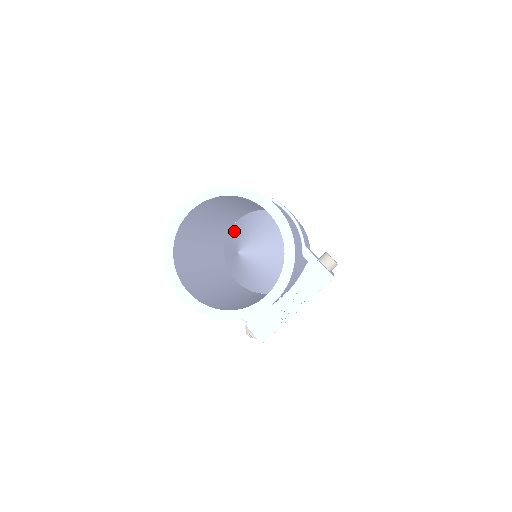
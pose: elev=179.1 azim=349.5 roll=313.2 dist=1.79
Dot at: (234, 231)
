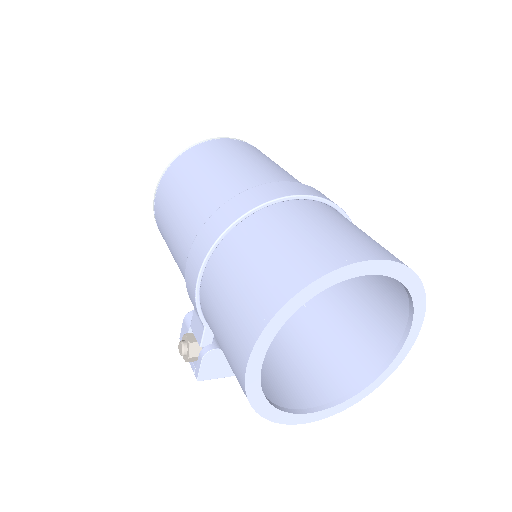
Dot at: occluded
